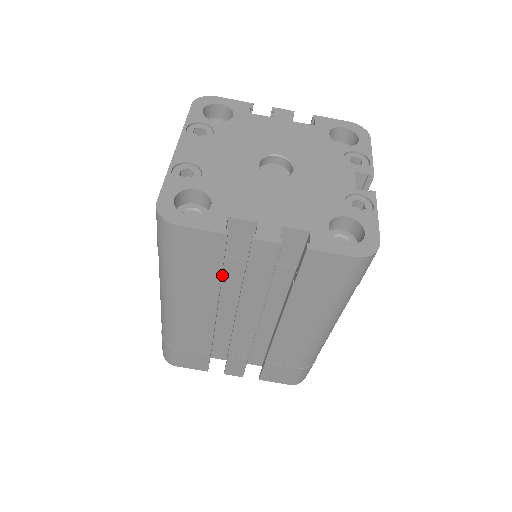
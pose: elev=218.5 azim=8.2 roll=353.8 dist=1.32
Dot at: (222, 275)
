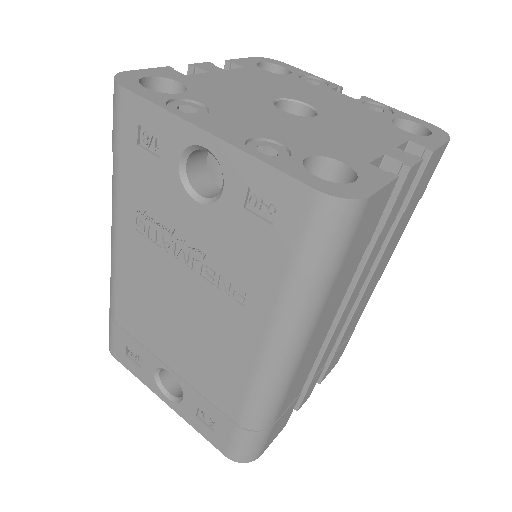
Dot at: occluded
